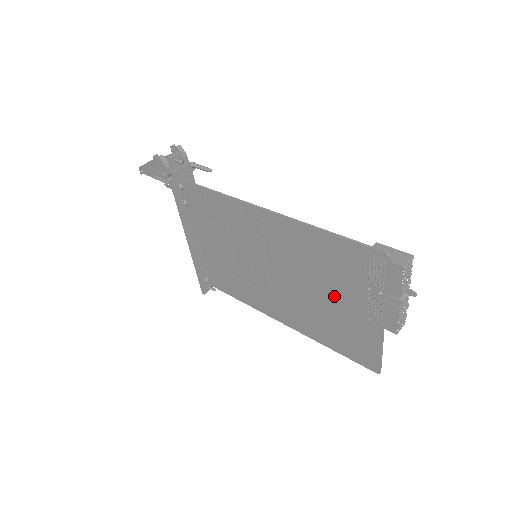
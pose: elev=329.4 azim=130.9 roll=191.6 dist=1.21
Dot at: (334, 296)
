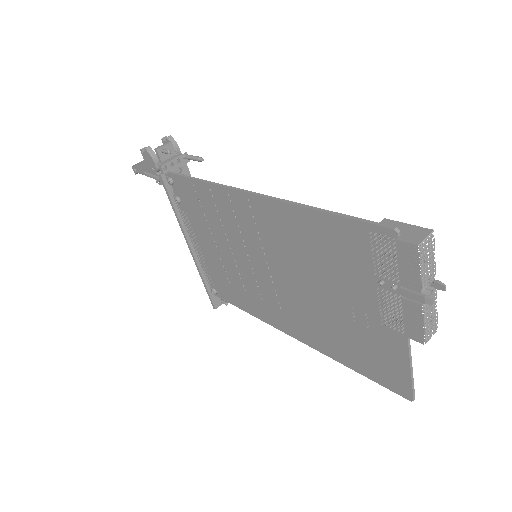
Dot at: (343, 298)
